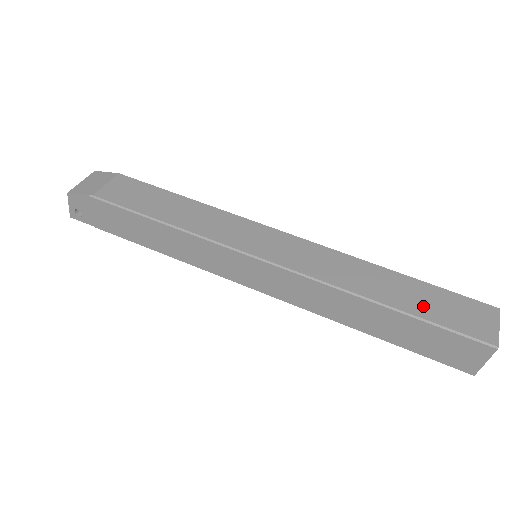
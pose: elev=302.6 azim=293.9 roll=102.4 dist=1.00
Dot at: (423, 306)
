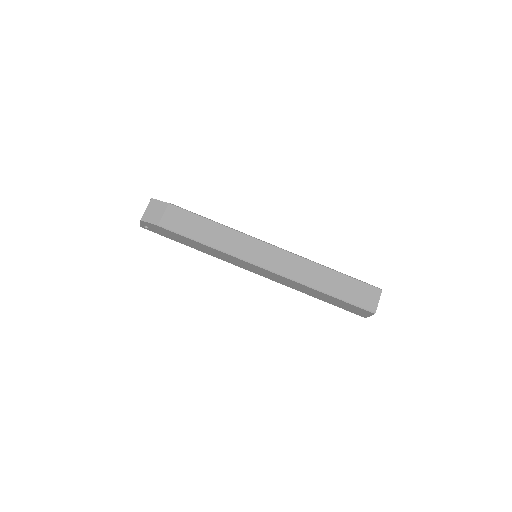
Dot at: (343, 292)
